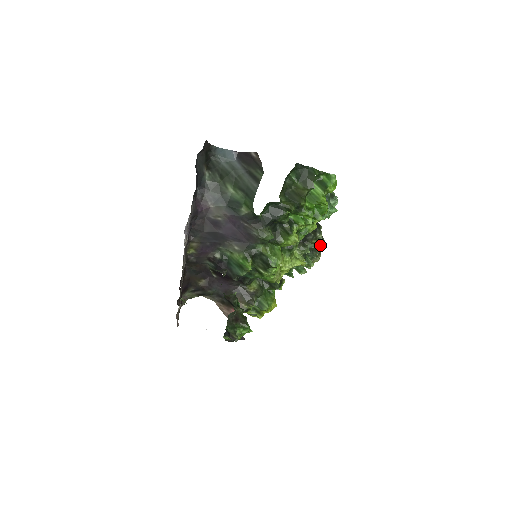
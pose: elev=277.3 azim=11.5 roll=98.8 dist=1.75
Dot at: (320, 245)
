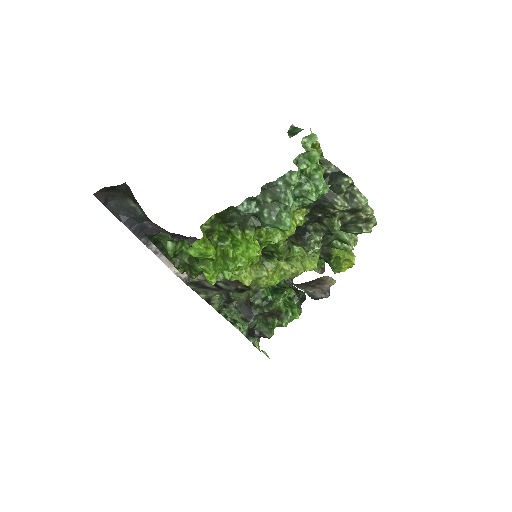
Dot at: (357, 211)
